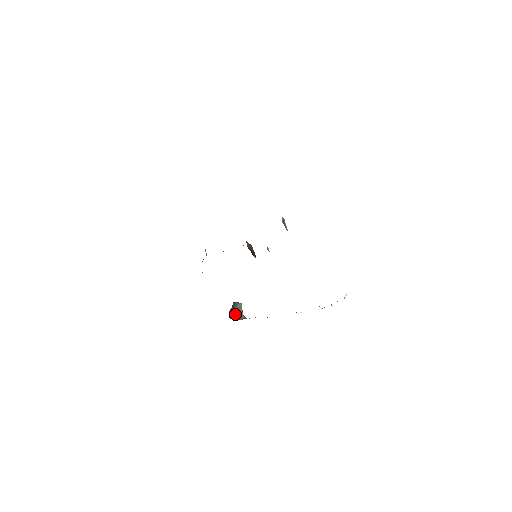
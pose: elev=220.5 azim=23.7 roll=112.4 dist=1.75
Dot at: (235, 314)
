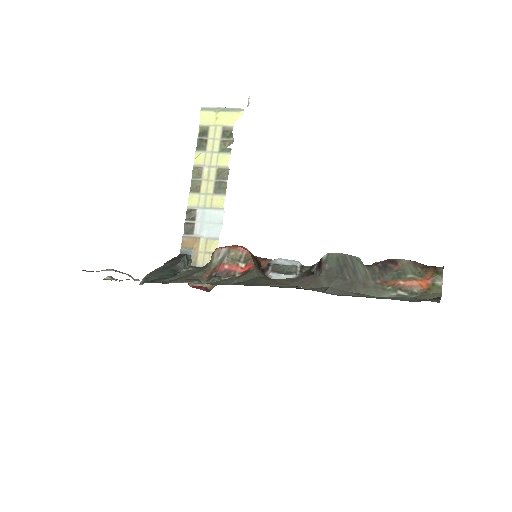
Dot at: occluded
